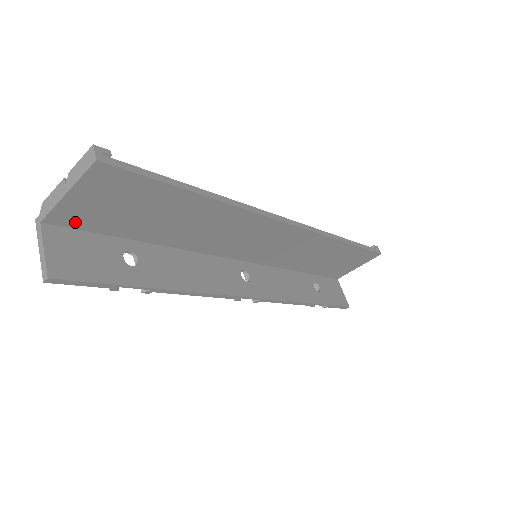
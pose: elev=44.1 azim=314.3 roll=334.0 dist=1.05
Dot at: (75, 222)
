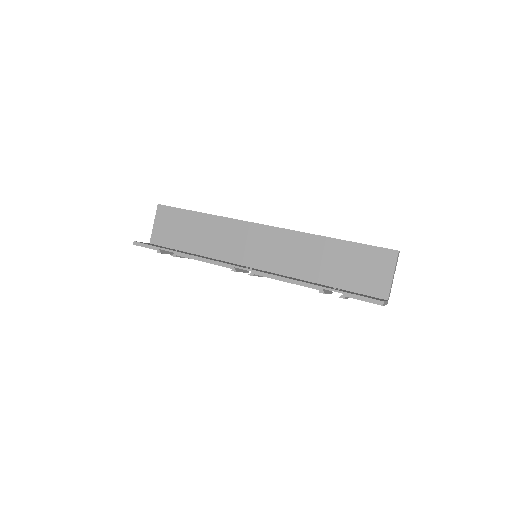
Dot at: (160, 242)
